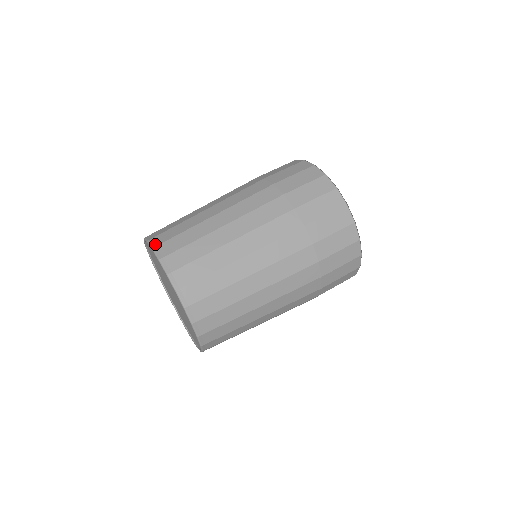
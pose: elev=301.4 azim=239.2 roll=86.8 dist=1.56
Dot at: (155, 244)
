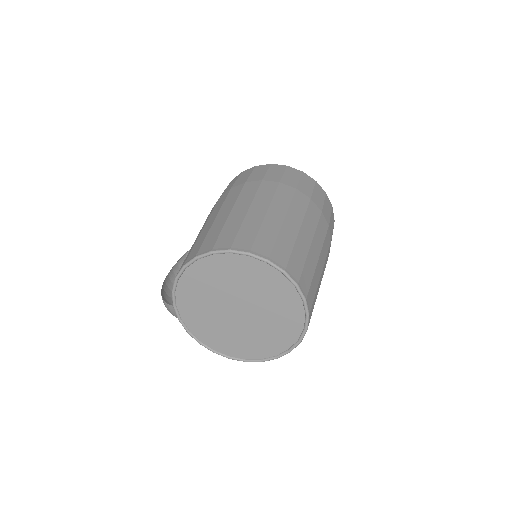
Dot at: (283, 266)
